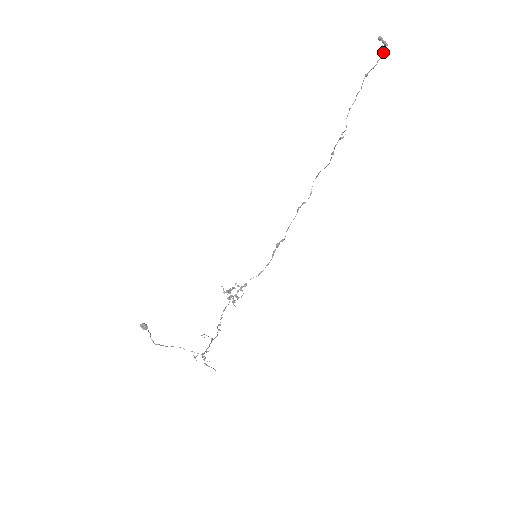
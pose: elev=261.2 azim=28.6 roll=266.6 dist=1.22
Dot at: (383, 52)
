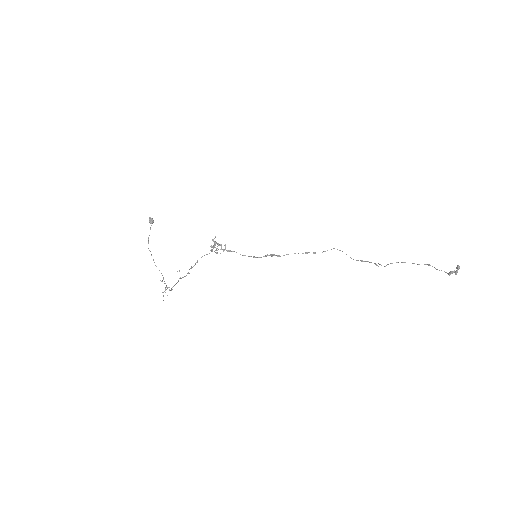
Dot at: (450, 273)
